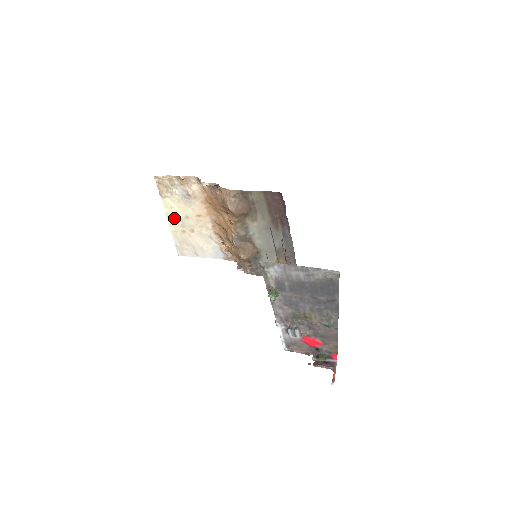
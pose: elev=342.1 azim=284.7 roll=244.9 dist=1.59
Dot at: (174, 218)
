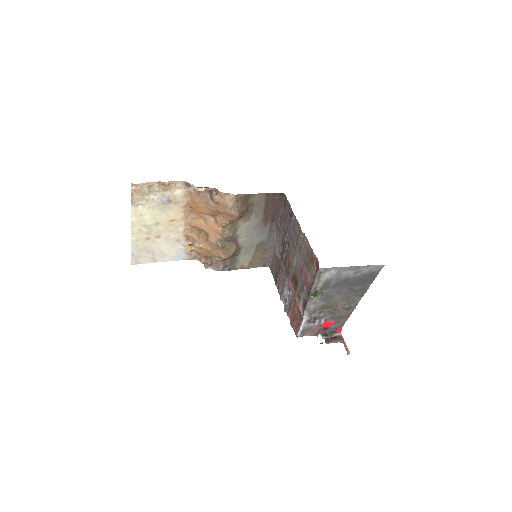
Dot at: (140, 226)
